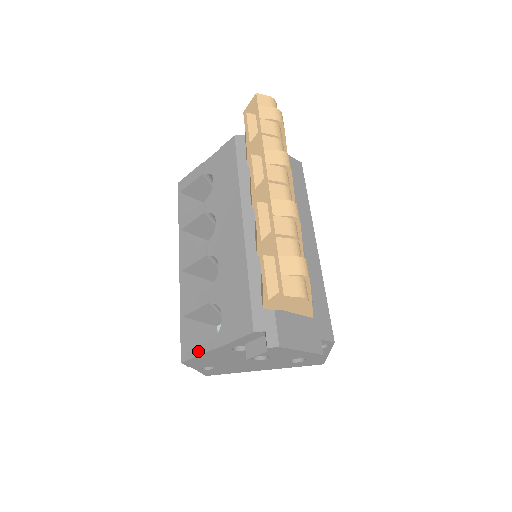
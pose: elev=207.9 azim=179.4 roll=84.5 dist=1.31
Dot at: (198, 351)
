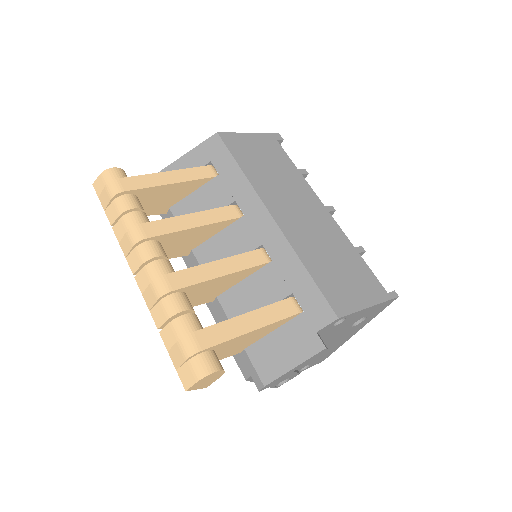
Dot at: occluded
